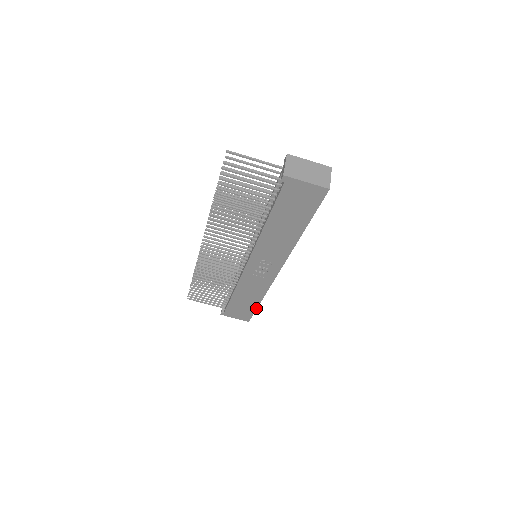
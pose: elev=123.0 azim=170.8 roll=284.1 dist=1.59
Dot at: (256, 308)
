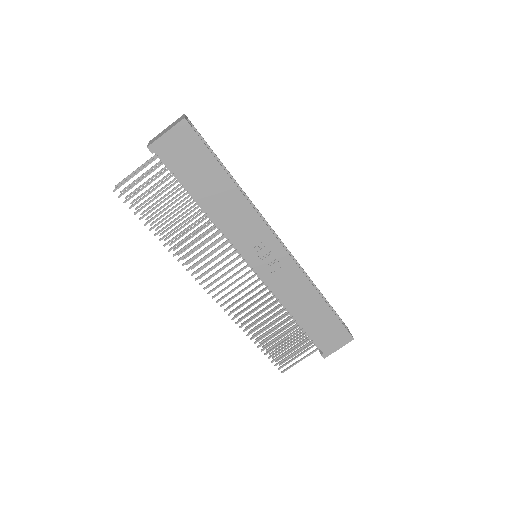
Dot at: (332, 312)
